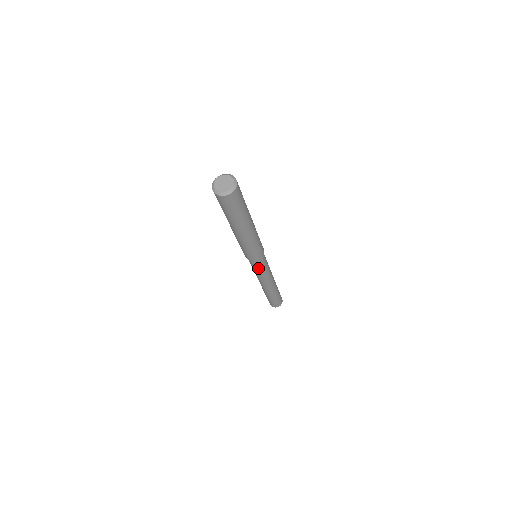
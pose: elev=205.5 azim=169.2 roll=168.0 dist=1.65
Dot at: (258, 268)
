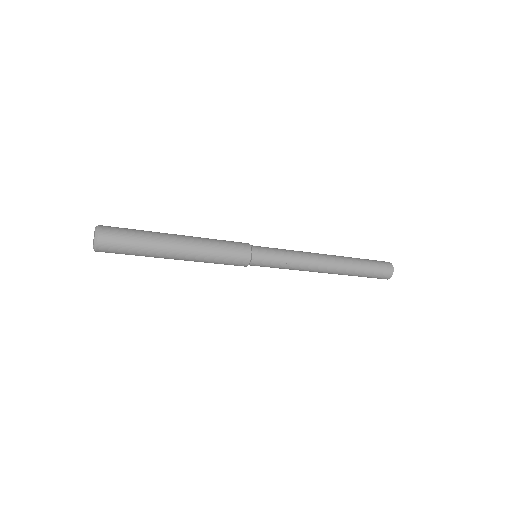
Dot at: (271, 264)
